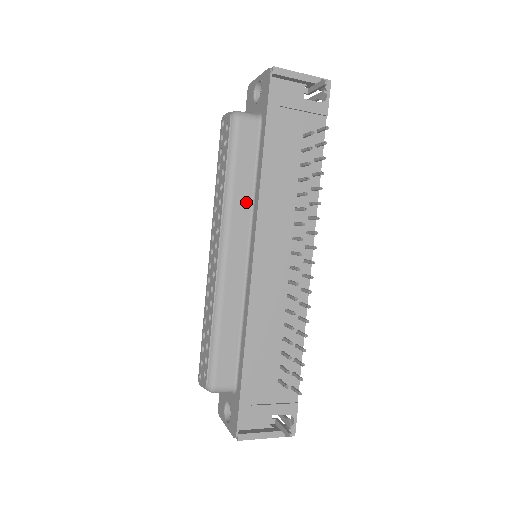
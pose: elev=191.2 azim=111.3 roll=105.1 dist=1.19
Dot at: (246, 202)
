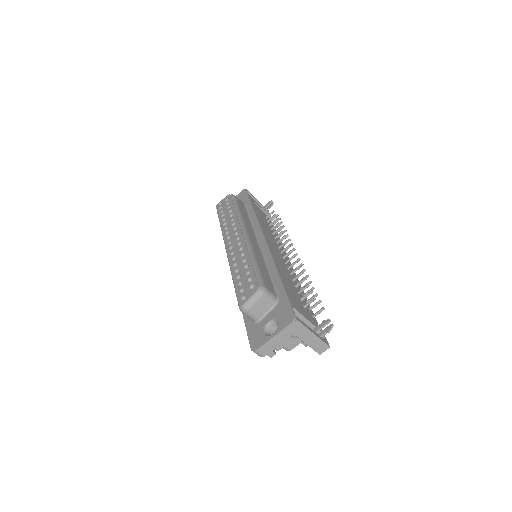
Dot at: (249, 223)
